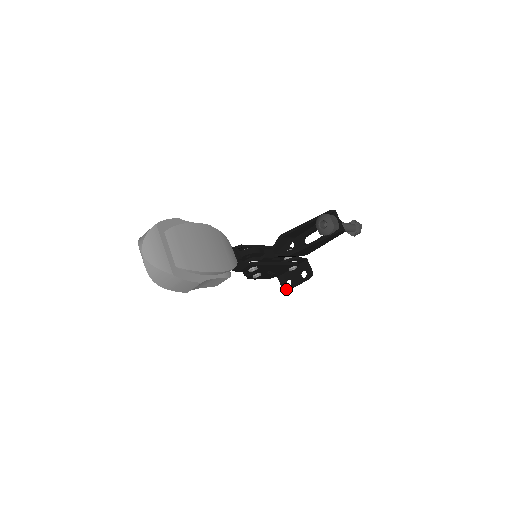
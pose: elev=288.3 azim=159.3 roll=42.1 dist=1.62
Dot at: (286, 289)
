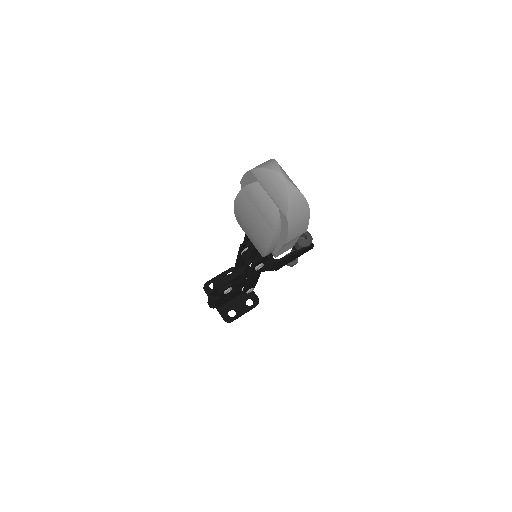
Dot at: (230, 320)
